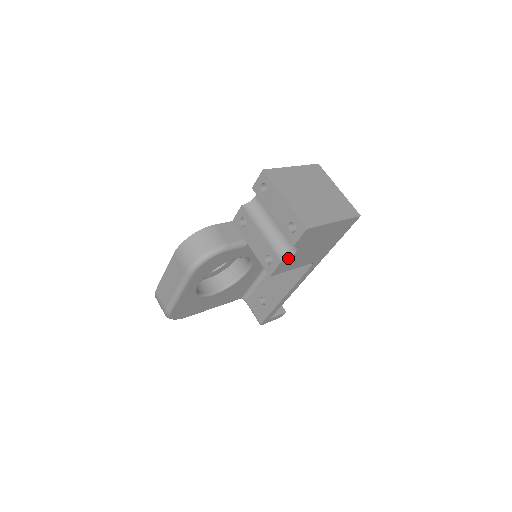
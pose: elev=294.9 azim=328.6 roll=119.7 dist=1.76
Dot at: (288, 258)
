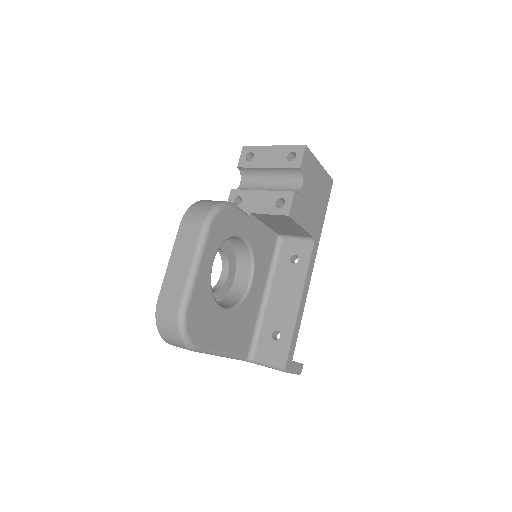
Dot at: (298, 192)
